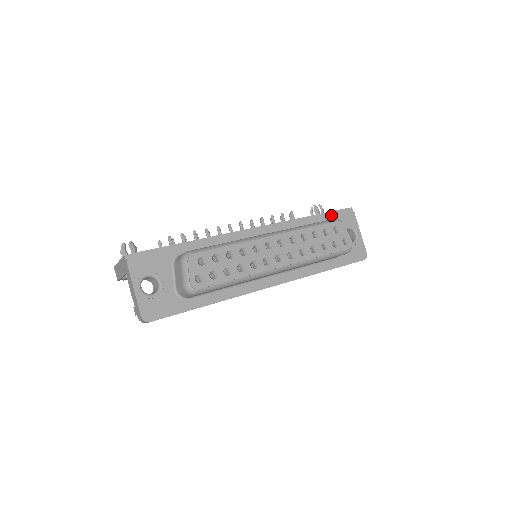
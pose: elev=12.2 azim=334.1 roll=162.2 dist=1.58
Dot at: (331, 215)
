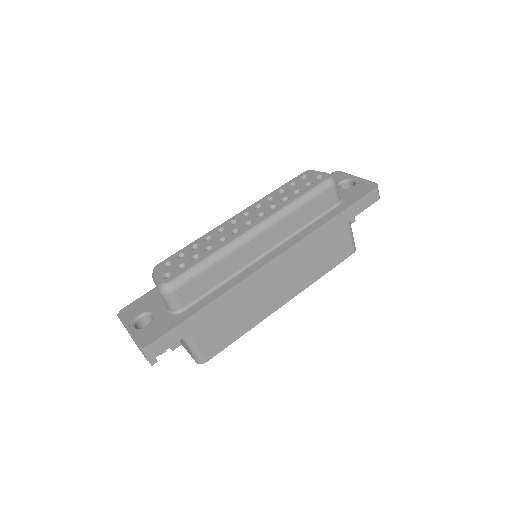
Dot at: occluded
